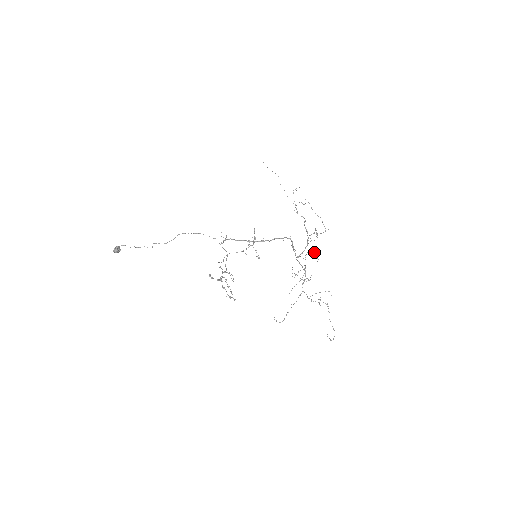
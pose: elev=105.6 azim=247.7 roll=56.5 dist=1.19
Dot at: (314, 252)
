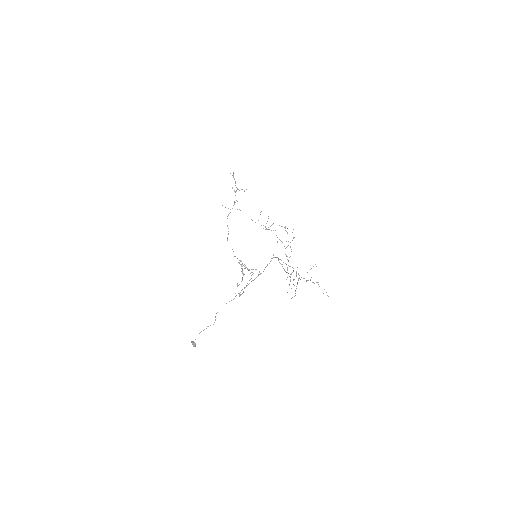
Dot at: occluded
